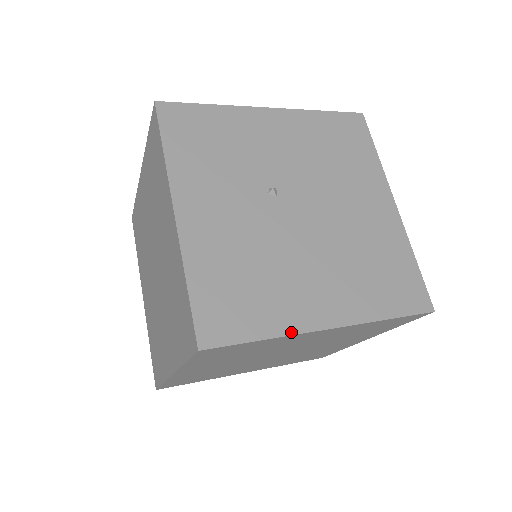
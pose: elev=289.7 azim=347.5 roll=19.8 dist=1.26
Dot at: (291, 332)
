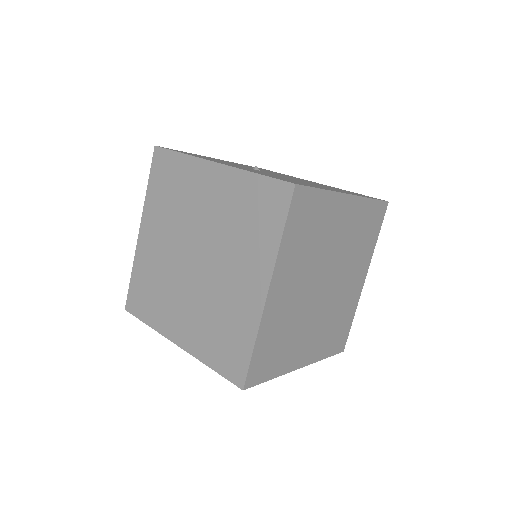
Dot at: (333, 191)
